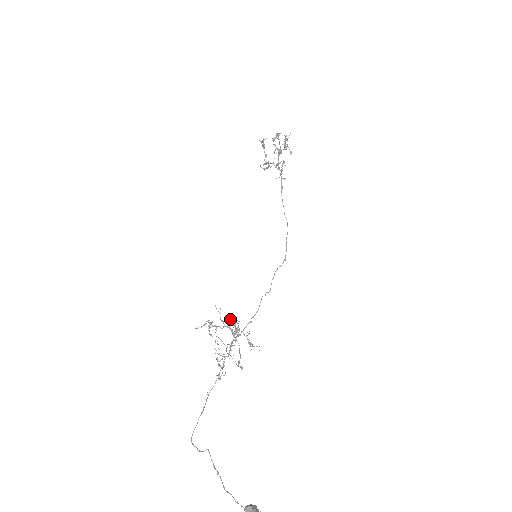
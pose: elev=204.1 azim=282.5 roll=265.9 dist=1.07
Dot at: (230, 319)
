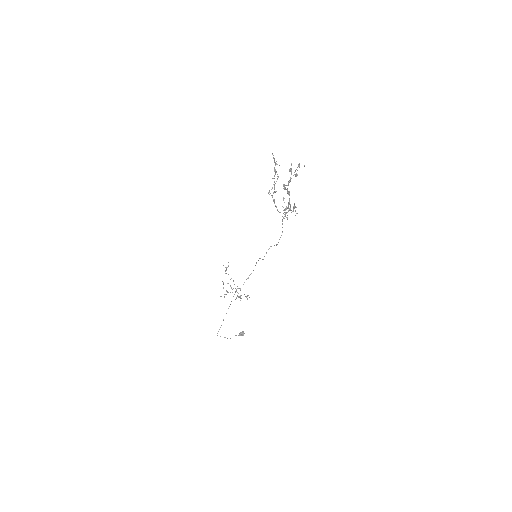
Dot at: occluded
